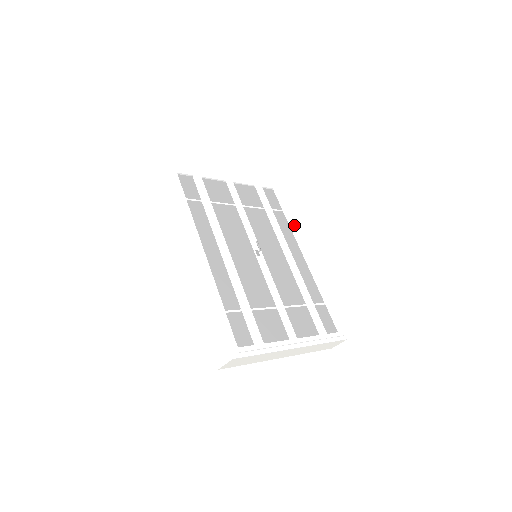
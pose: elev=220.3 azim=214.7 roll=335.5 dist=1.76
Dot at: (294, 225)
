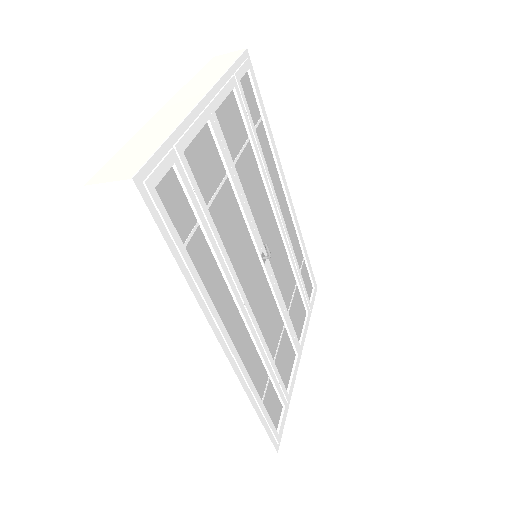
Dot at: occluded
